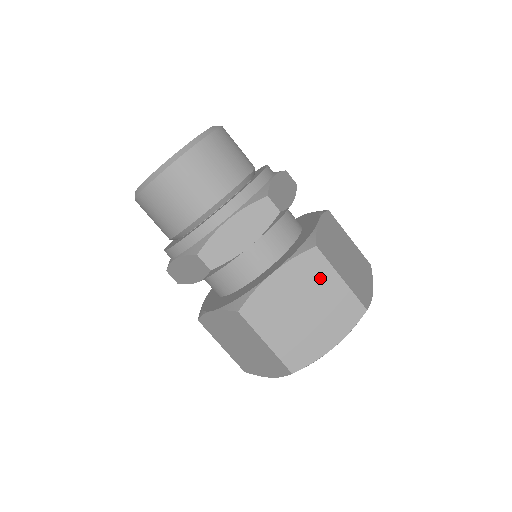
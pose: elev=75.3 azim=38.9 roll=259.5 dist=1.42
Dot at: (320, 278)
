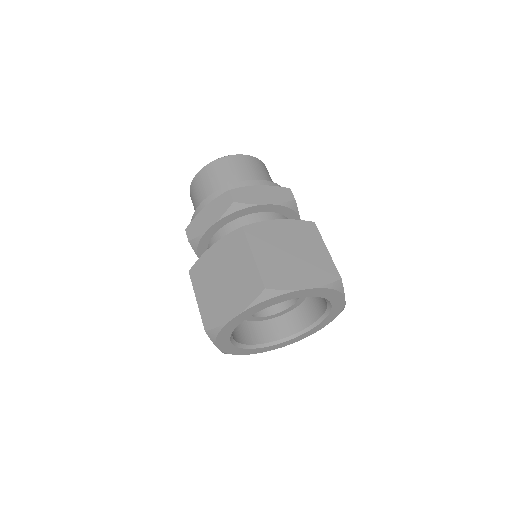
Dot at: (311, 240)
